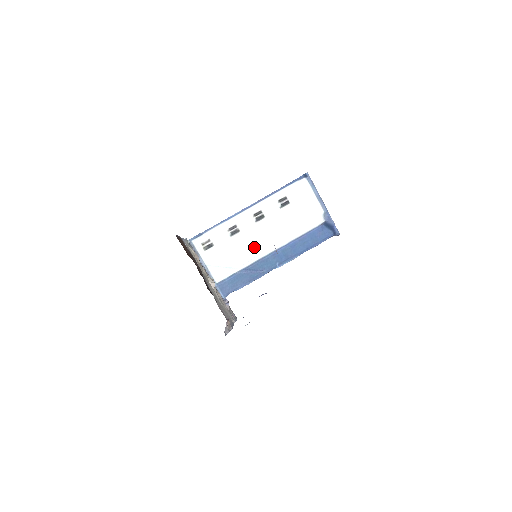
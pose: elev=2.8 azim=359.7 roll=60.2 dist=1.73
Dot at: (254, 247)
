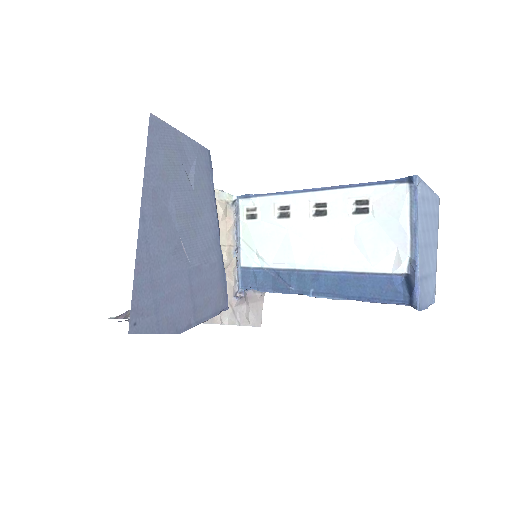
Dot at: (296, 249)
